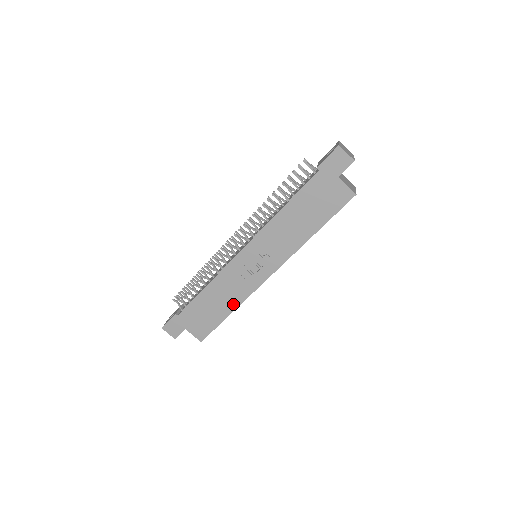
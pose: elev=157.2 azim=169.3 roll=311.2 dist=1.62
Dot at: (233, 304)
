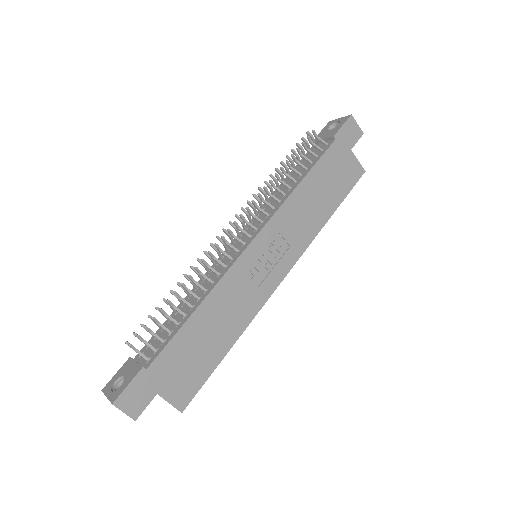
Dot at: (236, 330)
